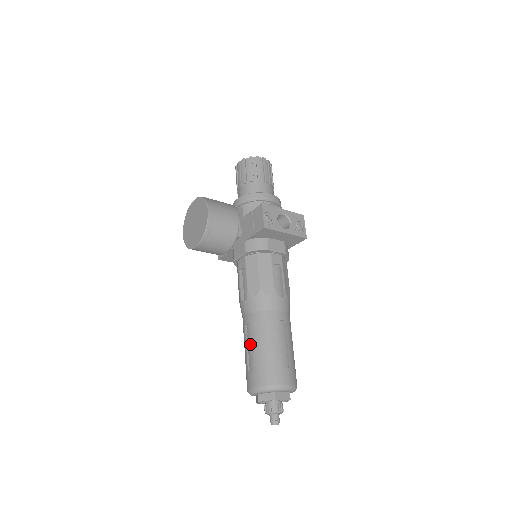
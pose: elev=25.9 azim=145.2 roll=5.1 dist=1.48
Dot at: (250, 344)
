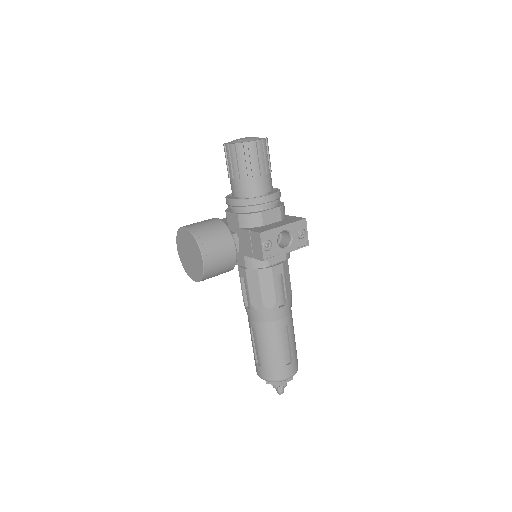
Dot at: (256, 344)
